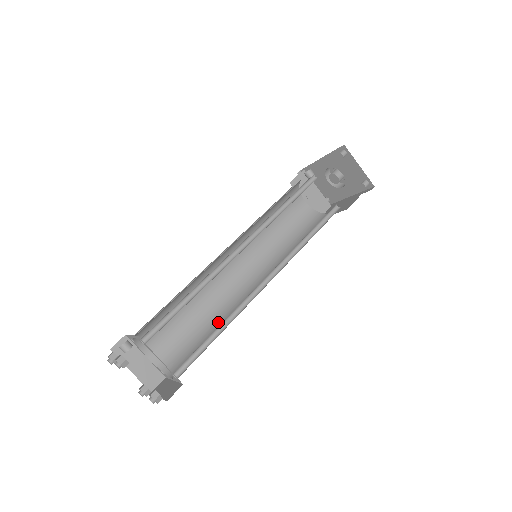
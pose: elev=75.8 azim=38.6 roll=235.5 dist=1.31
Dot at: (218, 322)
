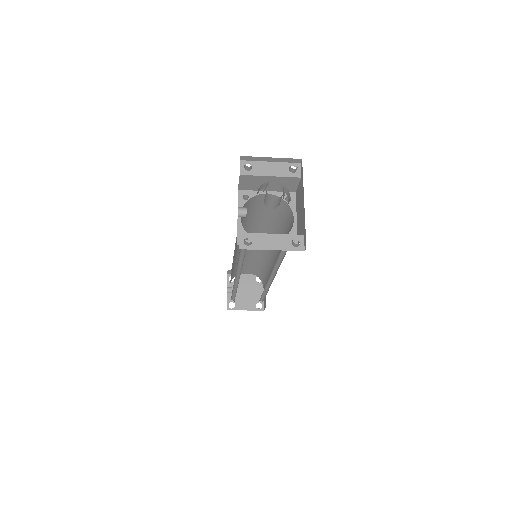
Dot at: (267, 268)
